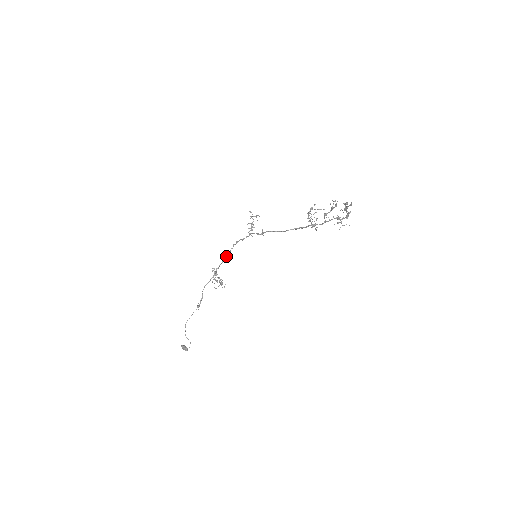
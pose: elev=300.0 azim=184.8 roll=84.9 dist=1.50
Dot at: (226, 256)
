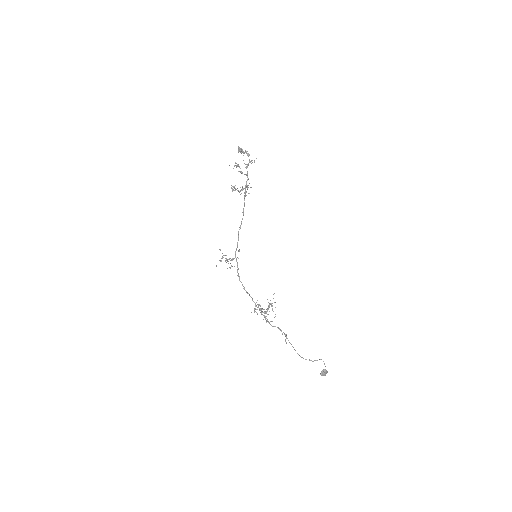
Dot at: (247, 293)
